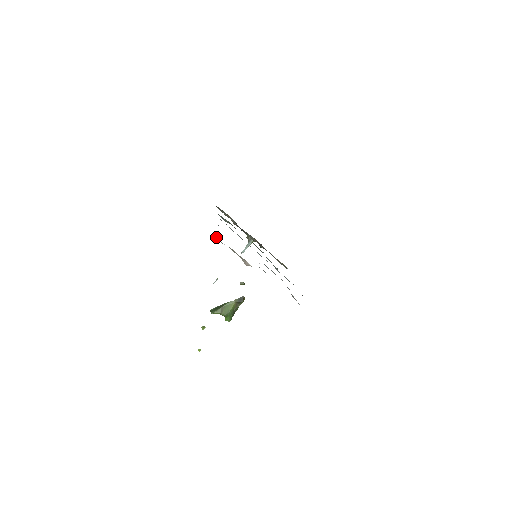
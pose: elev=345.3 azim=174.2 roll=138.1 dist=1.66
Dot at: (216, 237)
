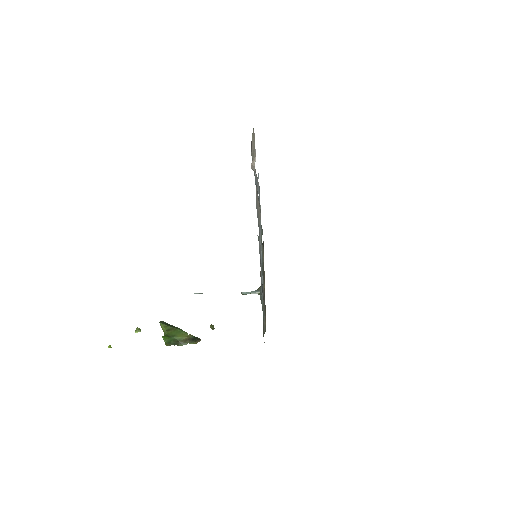
Dot at: occluded
